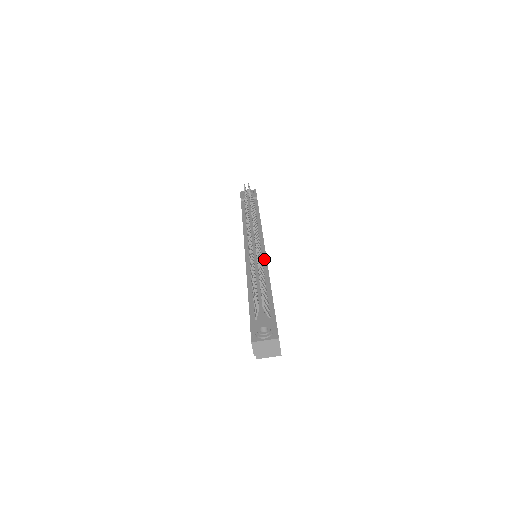
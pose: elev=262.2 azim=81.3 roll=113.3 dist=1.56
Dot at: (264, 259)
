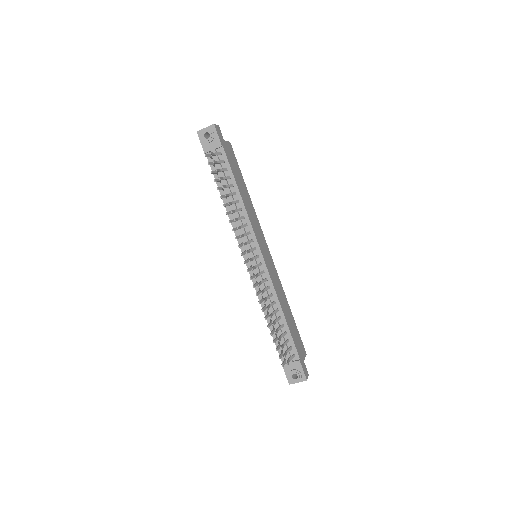
Dot at: (268, 279)
